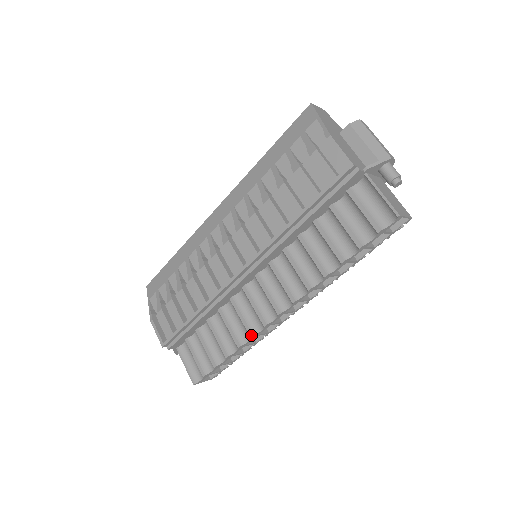
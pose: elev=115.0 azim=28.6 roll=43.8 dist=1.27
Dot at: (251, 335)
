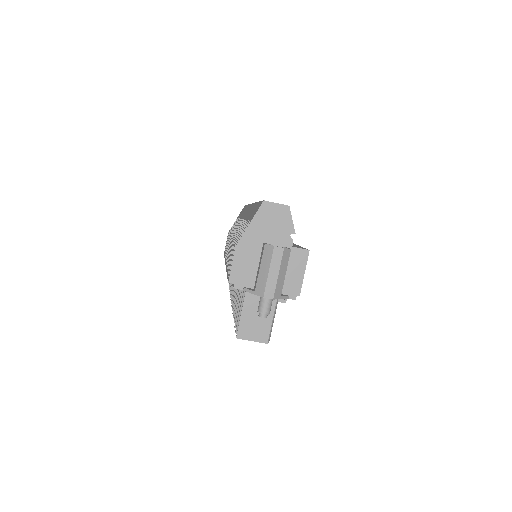
Dot at: (231, 299)
